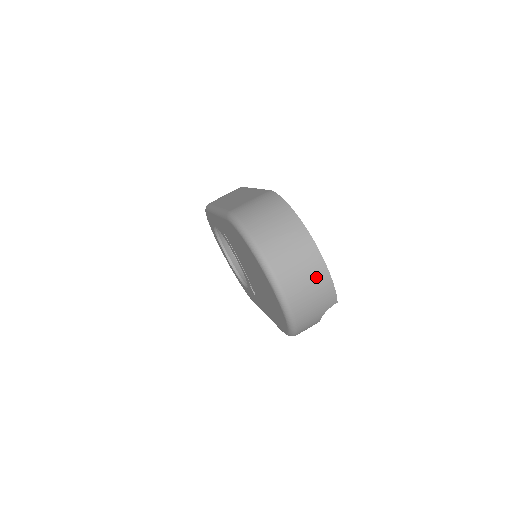
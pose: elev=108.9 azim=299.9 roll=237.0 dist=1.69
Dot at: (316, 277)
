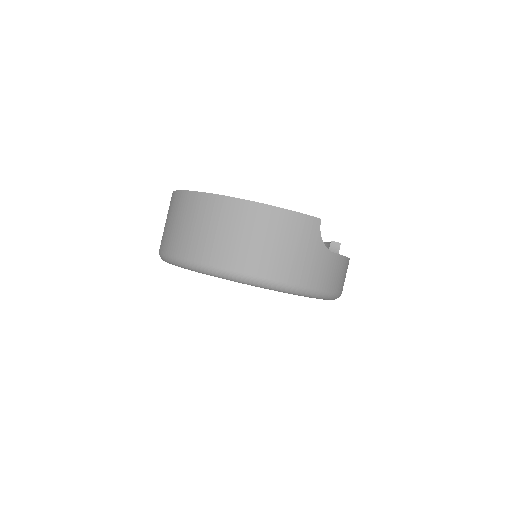
Dot at: (256, 223)
